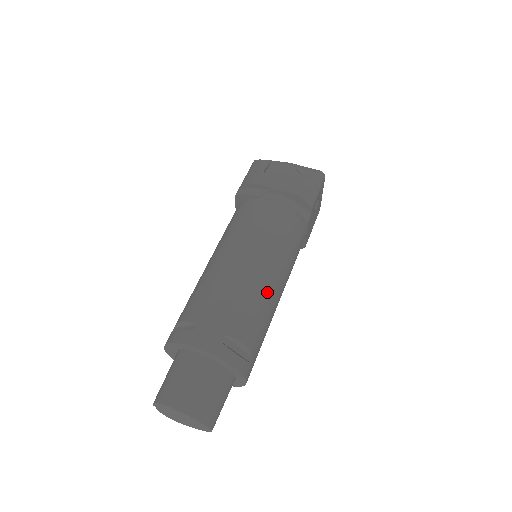
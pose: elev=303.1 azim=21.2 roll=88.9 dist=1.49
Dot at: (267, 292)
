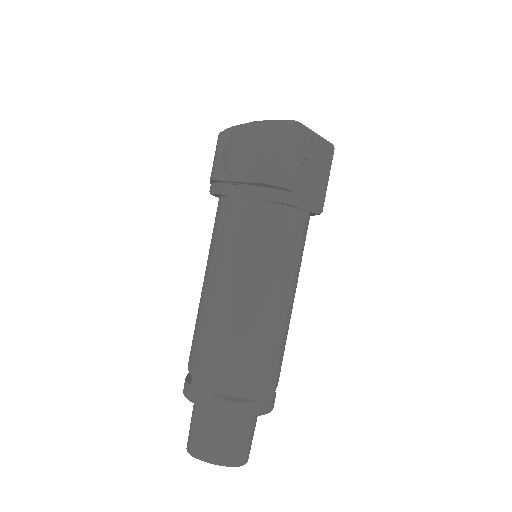
Dot at: (255, 321)
